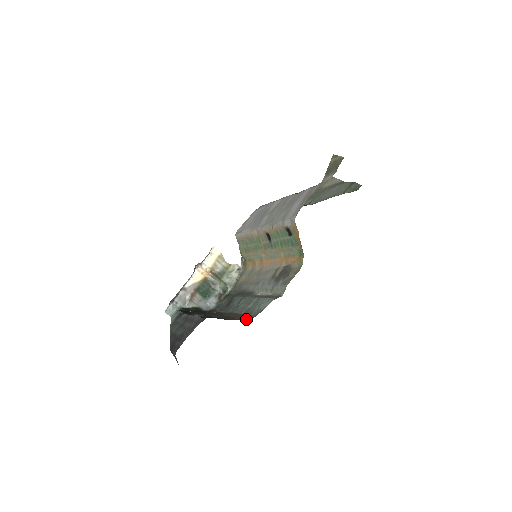
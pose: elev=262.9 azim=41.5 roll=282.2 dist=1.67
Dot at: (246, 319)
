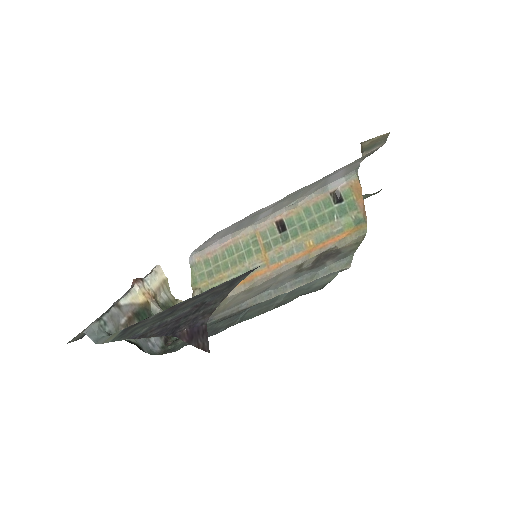
Dot at: occluded
